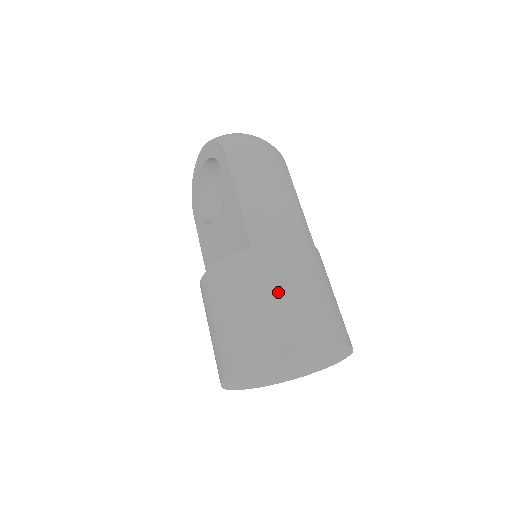
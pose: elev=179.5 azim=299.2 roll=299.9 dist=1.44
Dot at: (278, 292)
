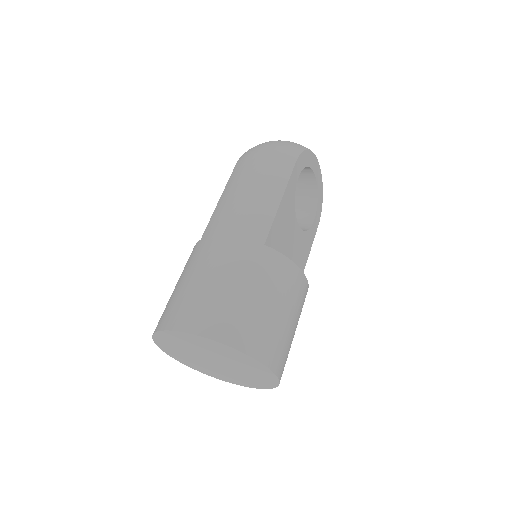
Dot at: (187, 278)
